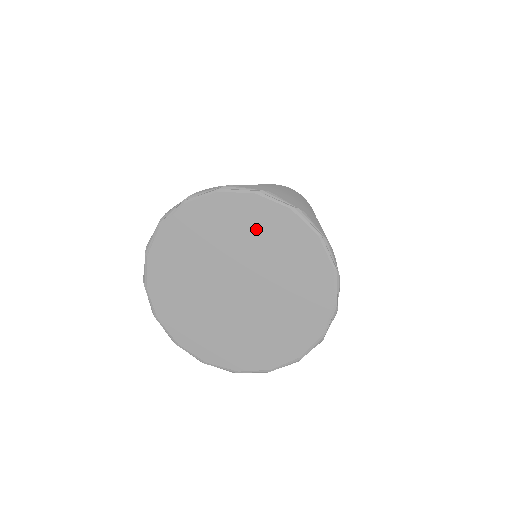
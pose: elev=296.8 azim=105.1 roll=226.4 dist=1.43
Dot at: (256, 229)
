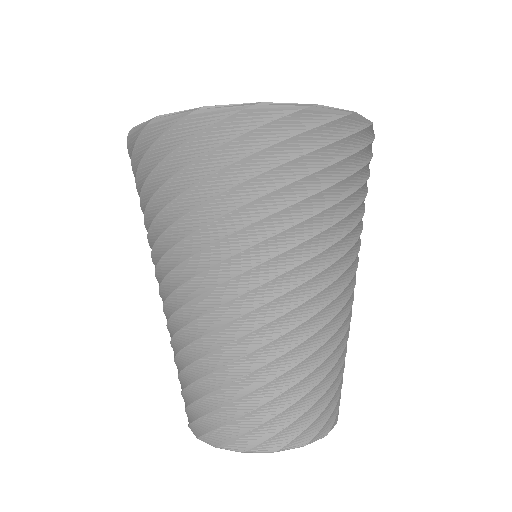
Dot at: occluded
